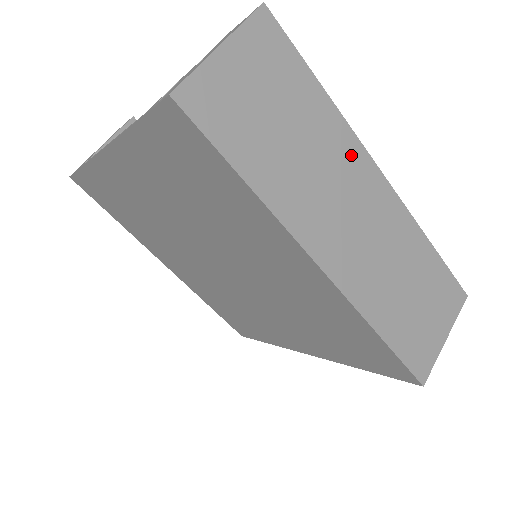
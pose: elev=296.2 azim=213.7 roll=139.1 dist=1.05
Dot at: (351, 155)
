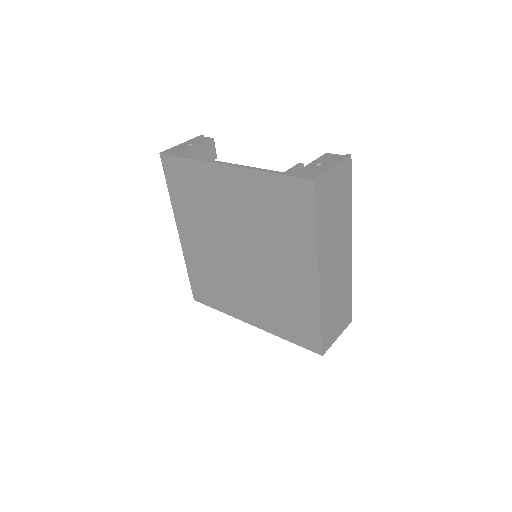
Dot at: (347, 233)
